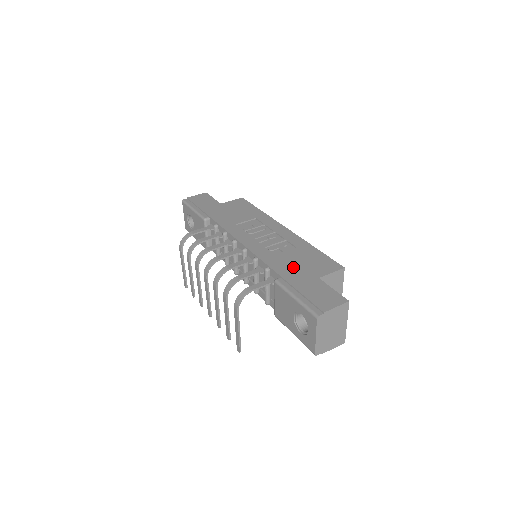
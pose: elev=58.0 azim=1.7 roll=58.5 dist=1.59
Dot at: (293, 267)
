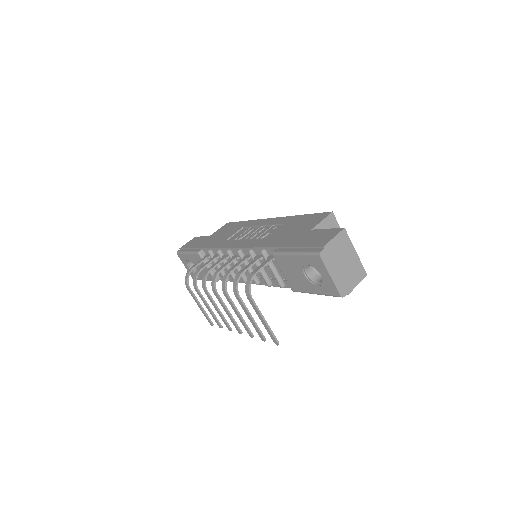
Dot at: (285, 236)
